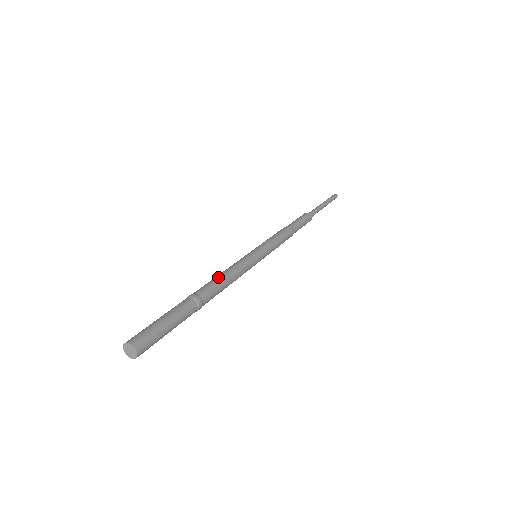
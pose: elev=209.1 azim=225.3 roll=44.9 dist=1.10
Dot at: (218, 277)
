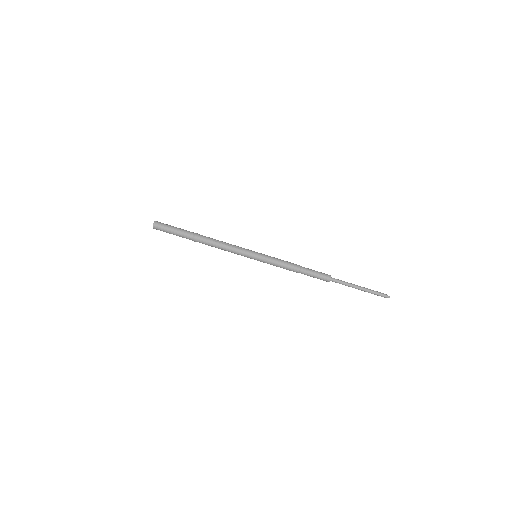
Dot at: occluded
